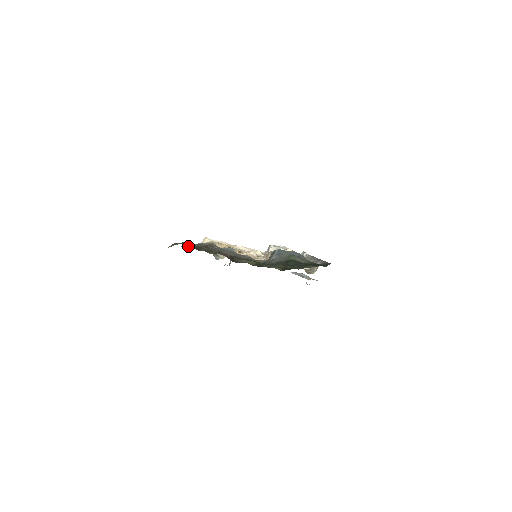
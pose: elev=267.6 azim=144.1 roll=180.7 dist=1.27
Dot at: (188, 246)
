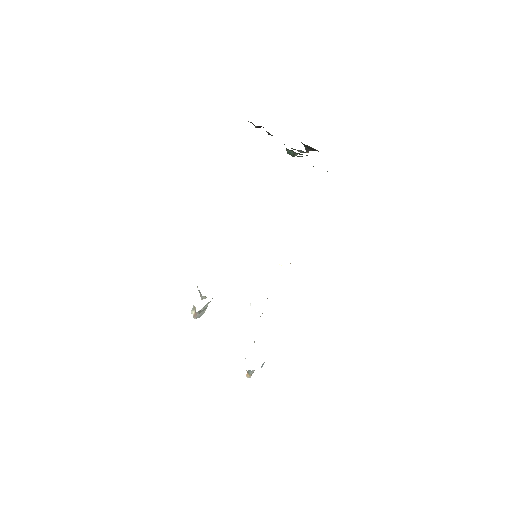
Dot at: occluded
